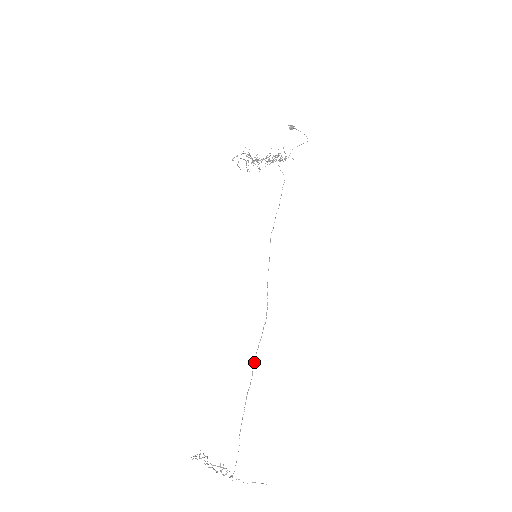
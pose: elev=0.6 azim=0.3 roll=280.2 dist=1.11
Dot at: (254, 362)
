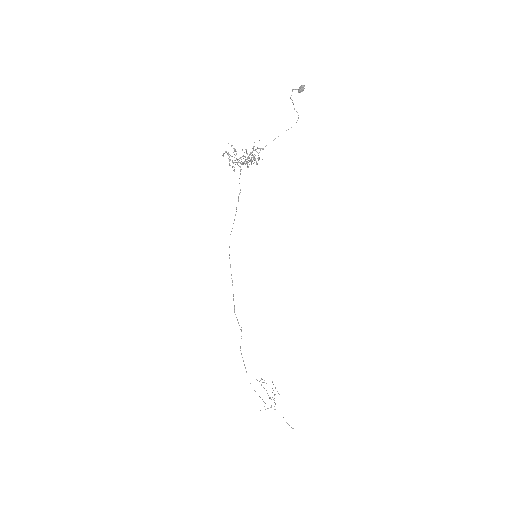
Dot at: (241, 353)
